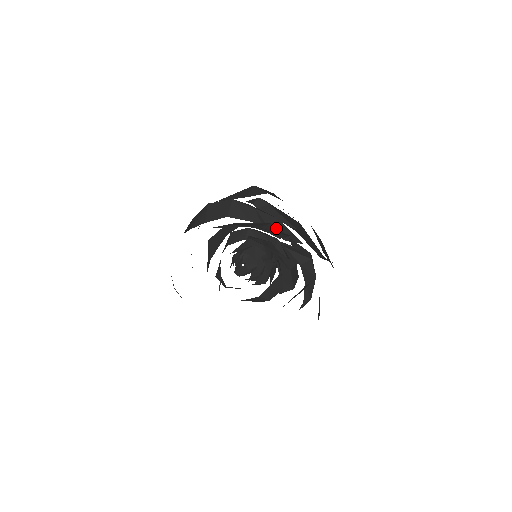
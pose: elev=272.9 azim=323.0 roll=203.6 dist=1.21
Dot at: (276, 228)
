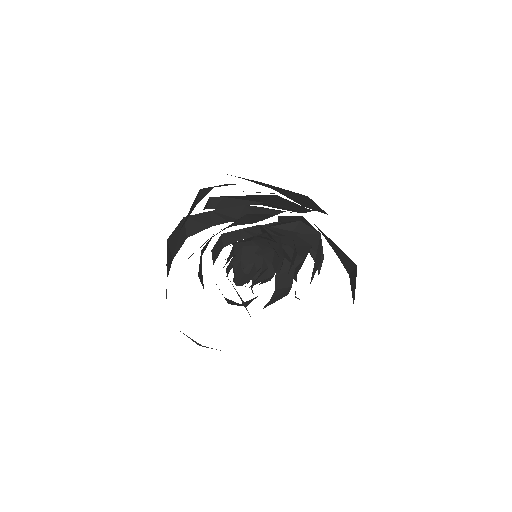
Dot at: (253, 215)
